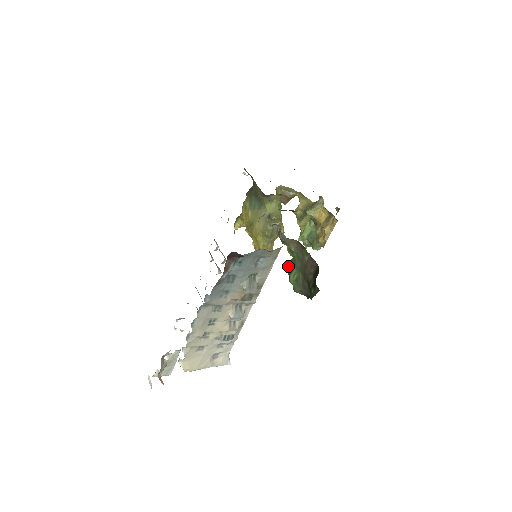
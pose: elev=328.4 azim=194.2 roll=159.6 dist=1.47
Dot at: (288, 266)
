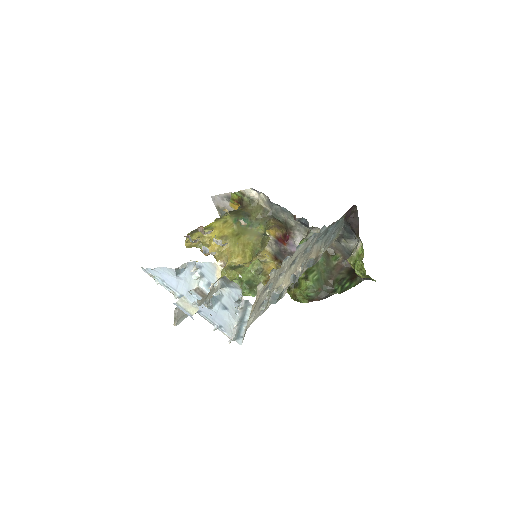
Dot at: occluded
